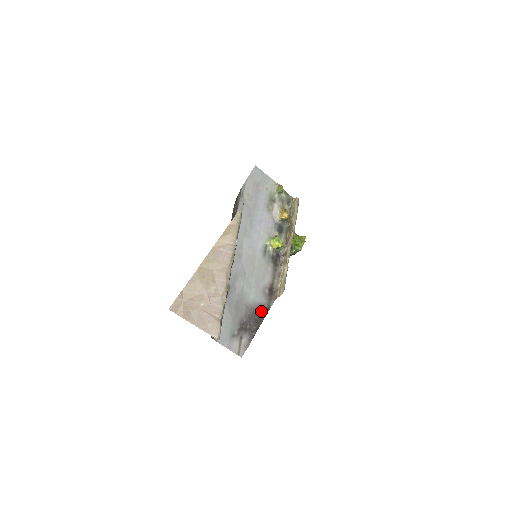
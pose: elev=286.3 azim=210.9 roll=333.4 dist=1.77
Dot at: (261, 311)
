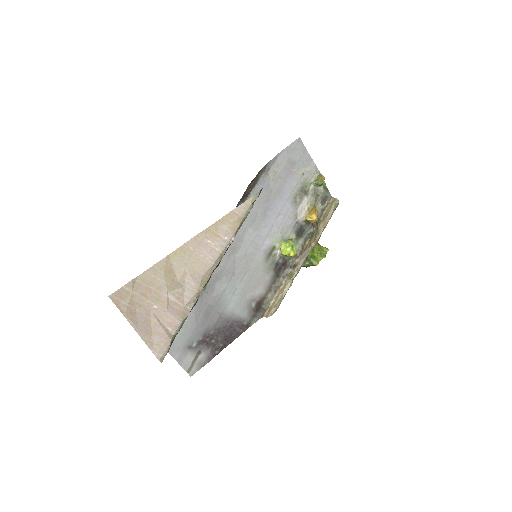
Dot at: (237, 327)
